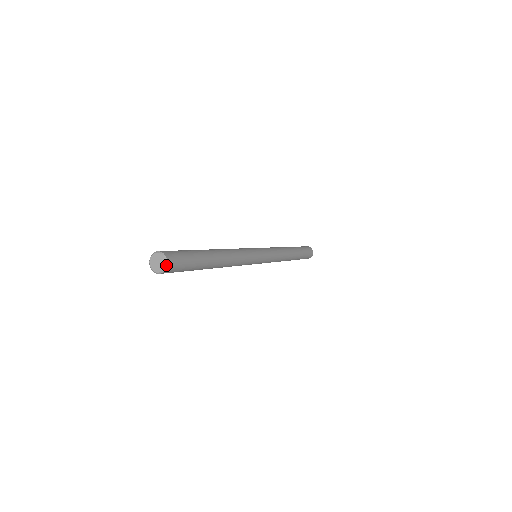
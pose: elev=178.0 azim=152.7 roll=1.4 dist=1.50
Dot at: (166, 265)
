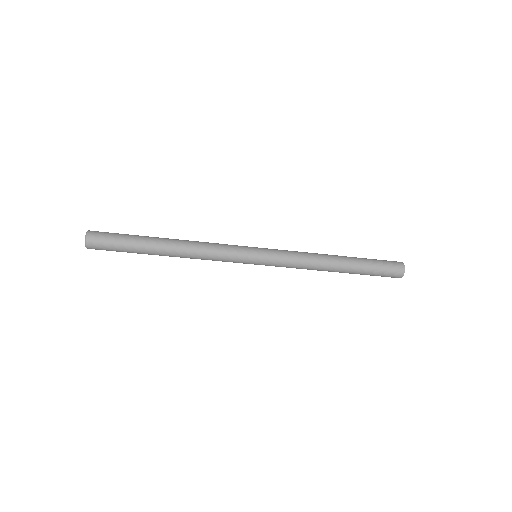
Dot at: (85, 245)
